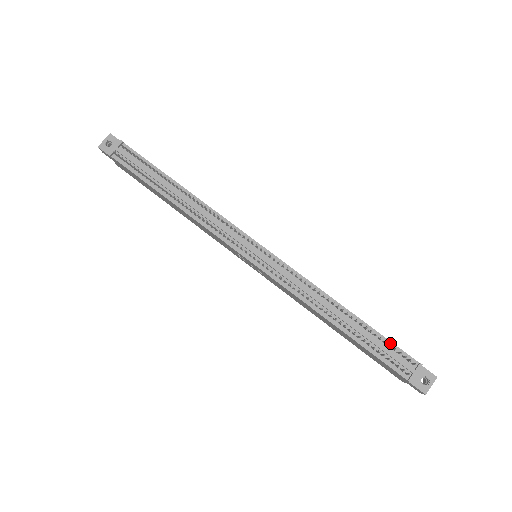
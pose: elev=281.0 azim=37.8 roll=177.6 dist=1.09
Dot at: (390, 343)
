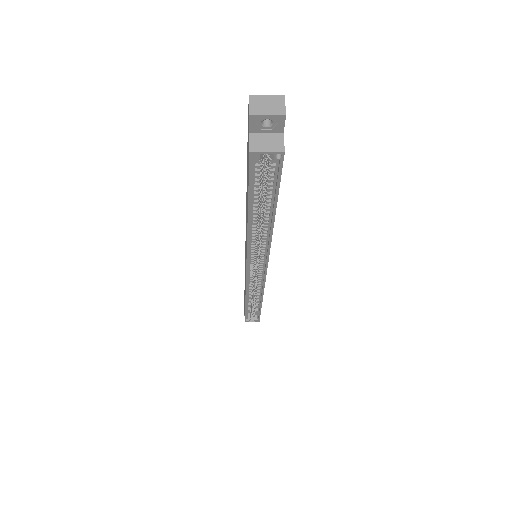
Dot at: occluded
